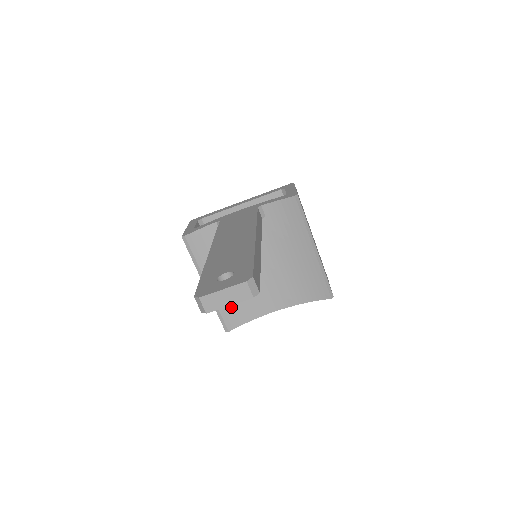
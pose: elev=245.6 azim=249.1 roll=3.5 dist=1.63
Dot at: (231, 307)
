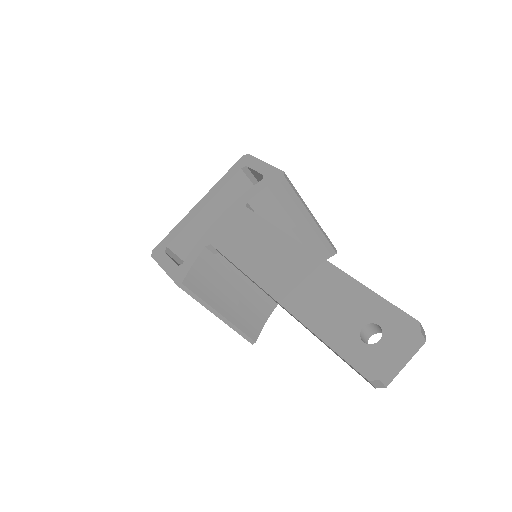
Dot at: (249, 319)
